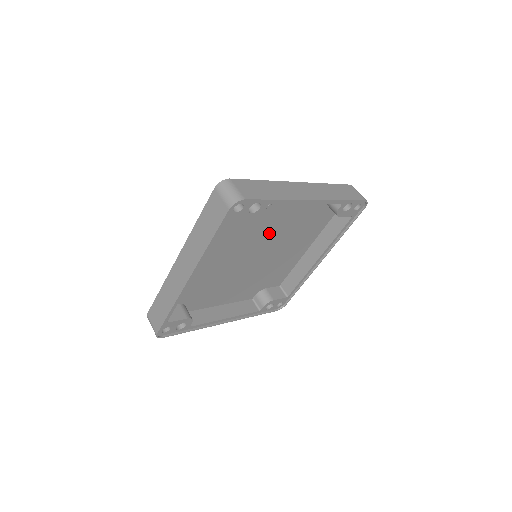
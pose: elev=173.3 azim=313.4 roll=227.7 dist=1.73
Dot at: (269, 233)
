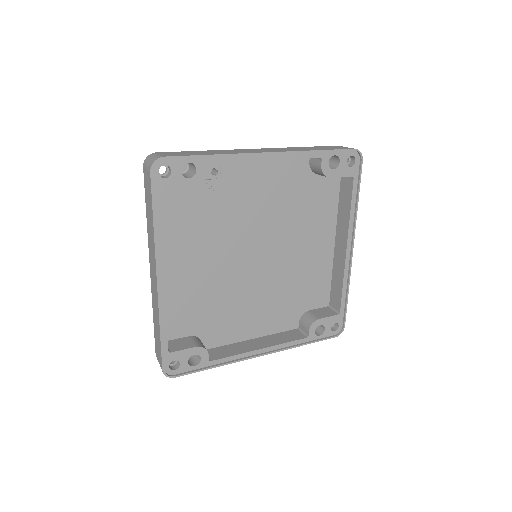
Dot at: (256, 222)
